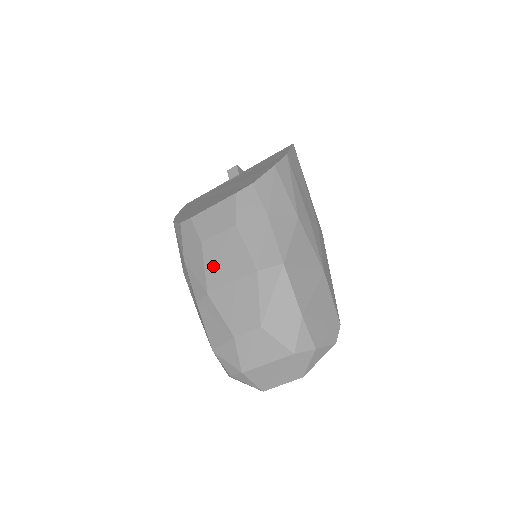
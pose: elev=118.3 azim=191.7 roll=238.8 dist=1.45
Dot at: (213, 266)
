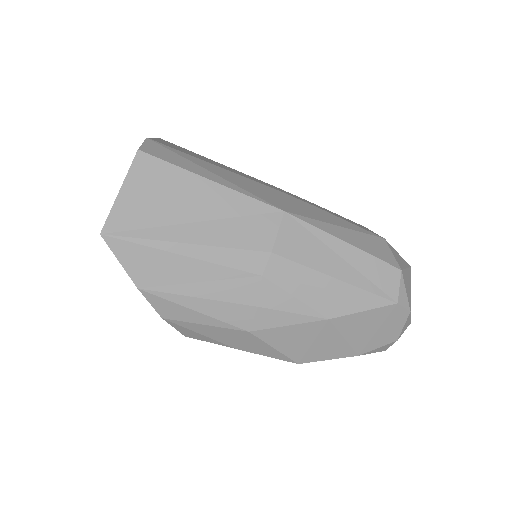
Dot at: occluded
